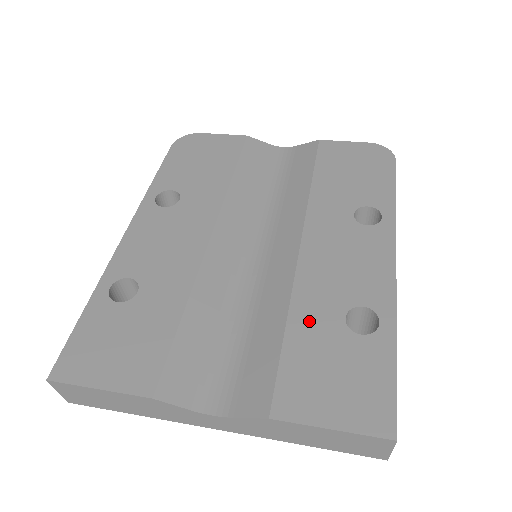
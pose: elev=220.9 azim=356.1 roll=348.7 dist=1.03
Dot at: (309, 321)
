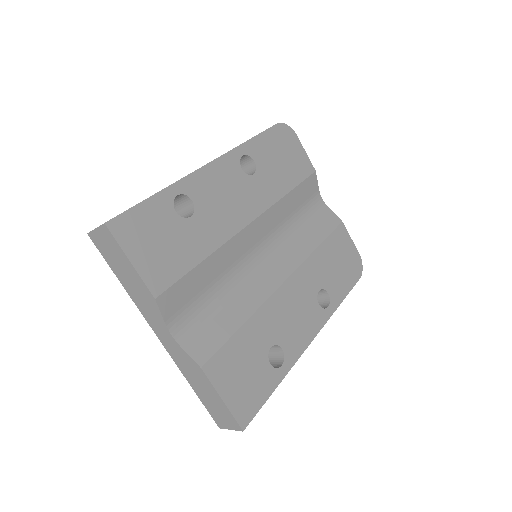
Dot at: (256, 332)
